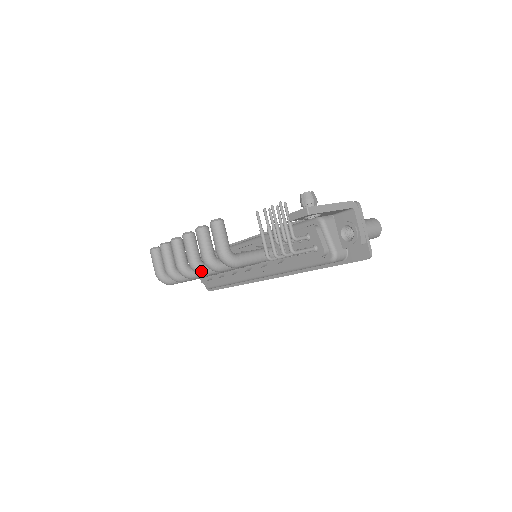
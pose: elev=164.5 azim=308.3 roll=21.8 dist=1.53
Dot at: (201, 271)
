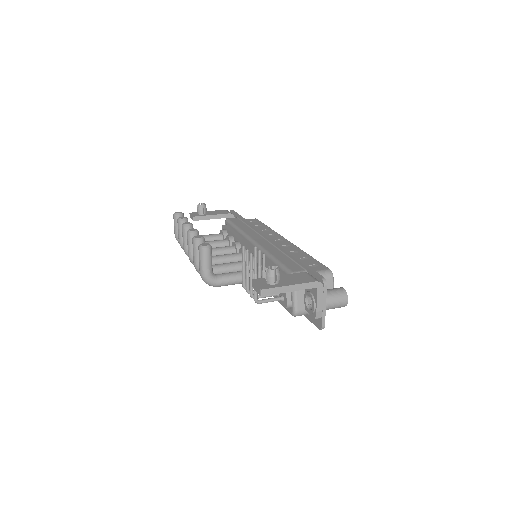
Dot at: occluded
